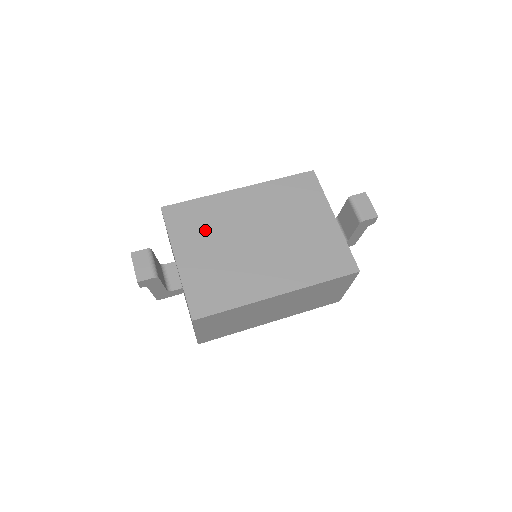
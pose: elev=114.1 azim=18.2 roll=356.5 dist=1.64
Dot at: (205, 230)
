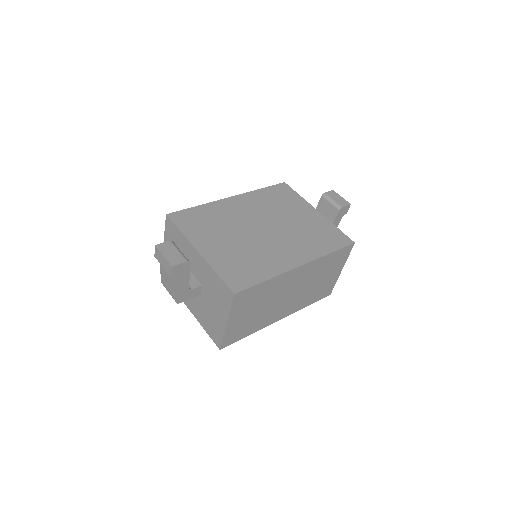
Dot at: (215, 227)
